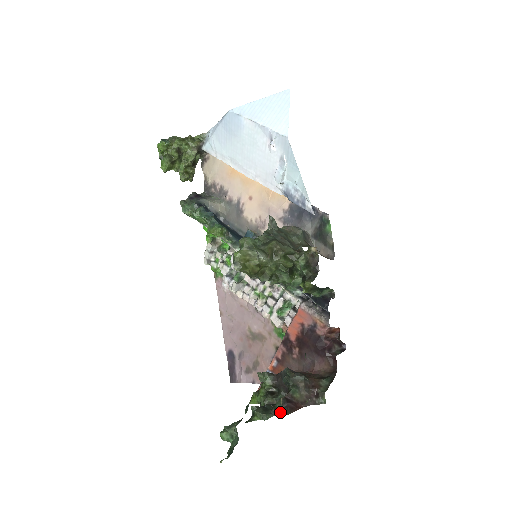
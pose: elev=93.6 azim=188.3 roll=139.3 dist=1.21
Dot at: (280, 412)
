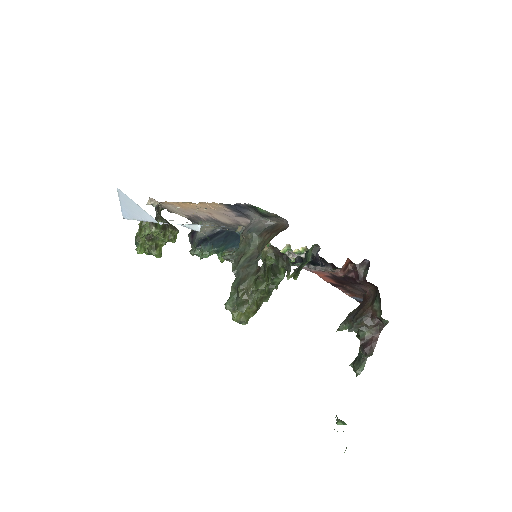
Dot at: (367, 356)
